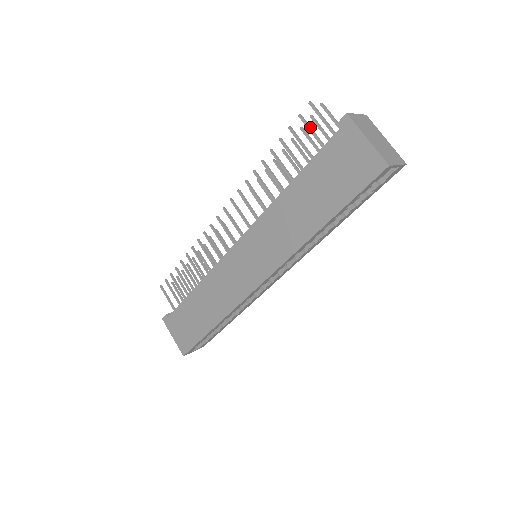
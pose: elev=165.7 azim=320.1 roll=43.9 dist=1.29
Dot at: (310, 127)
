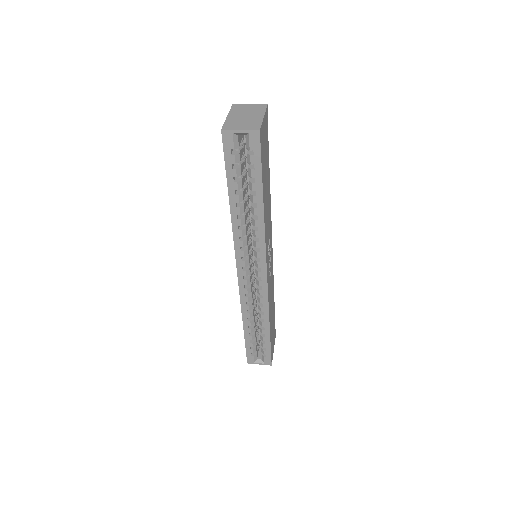
Dot at: occluded
